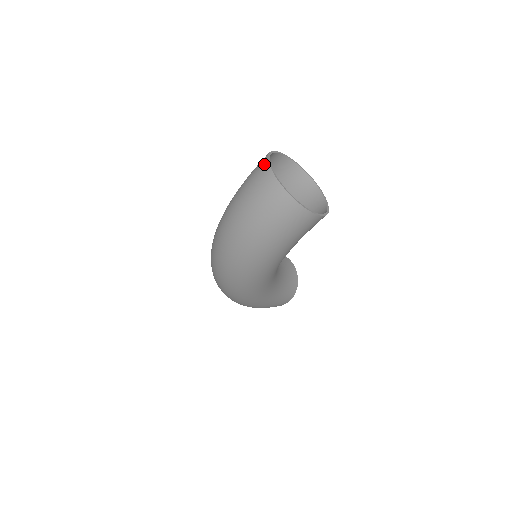
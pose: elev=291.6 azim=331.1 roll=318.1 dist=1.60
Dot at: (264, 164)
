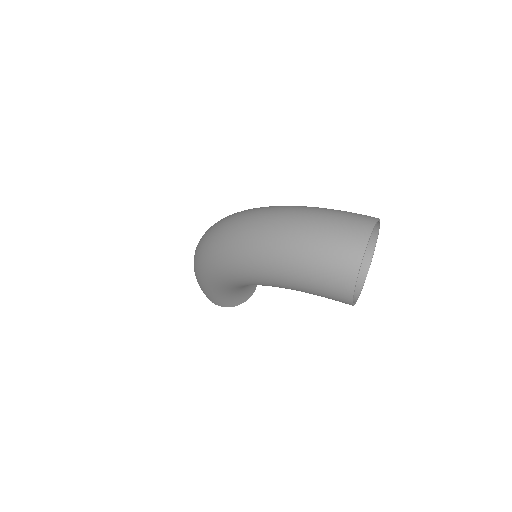
Dot at: (370, 221)
